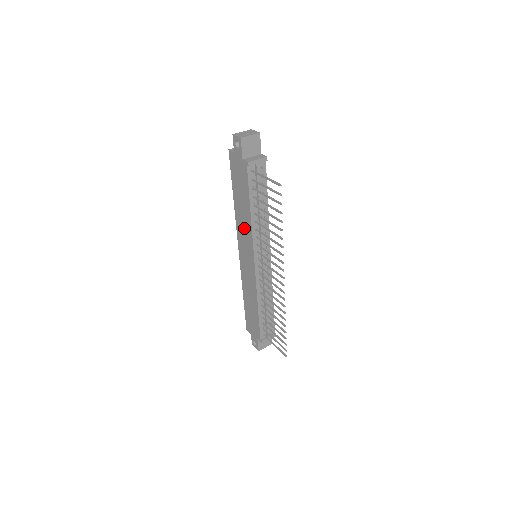
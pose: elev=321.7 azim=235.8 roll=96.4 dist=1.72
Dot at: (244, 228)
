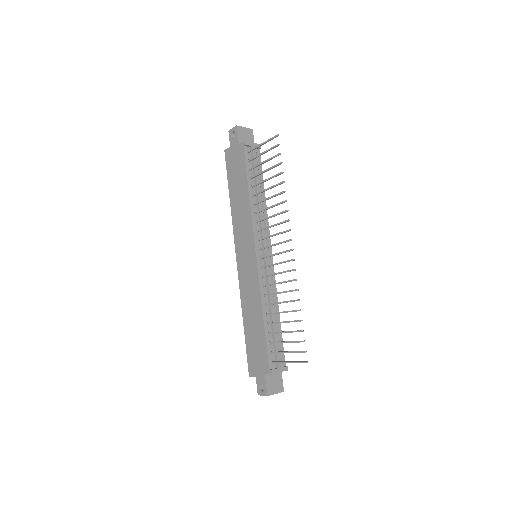
Dot at: (242, 220)
